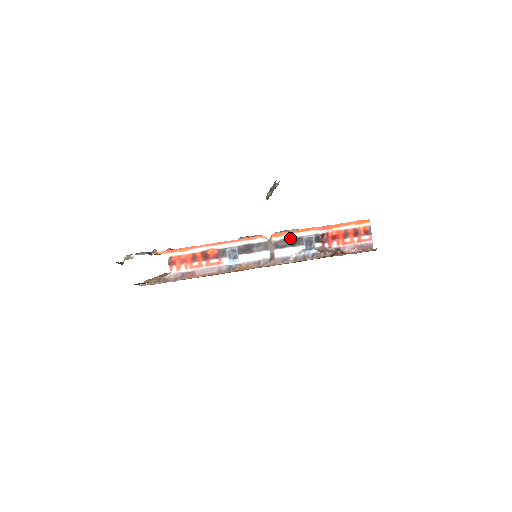
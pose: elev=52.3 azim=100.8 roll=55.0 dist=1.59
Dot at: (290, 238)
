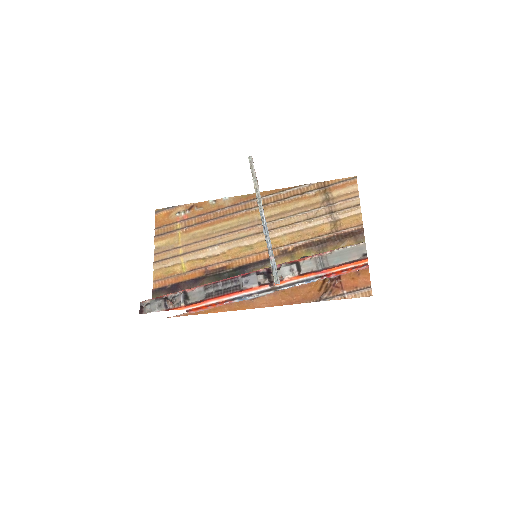
Dot at: (291, 283)
